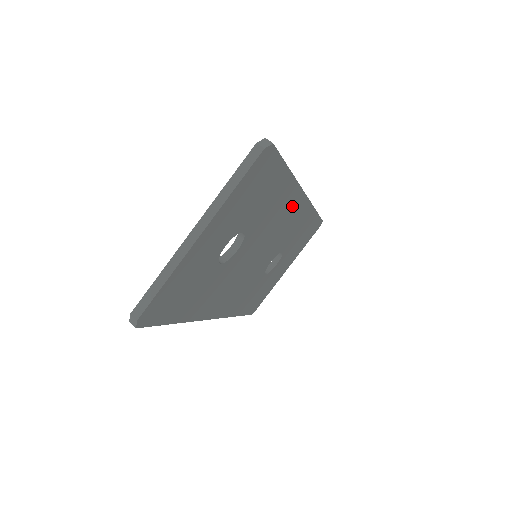
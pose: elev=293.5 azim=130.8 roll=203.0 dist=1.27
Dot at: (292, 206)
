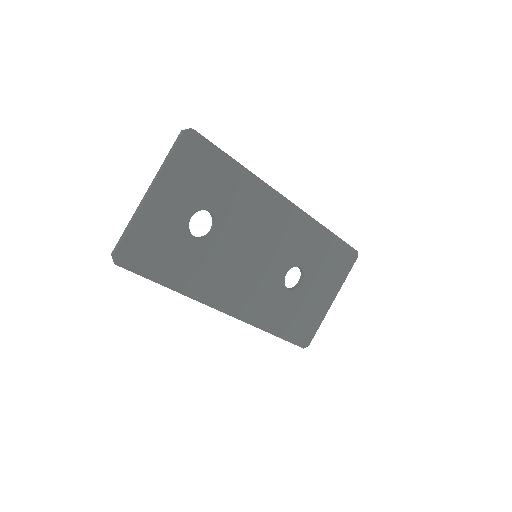
Dot at: (273, 207)
